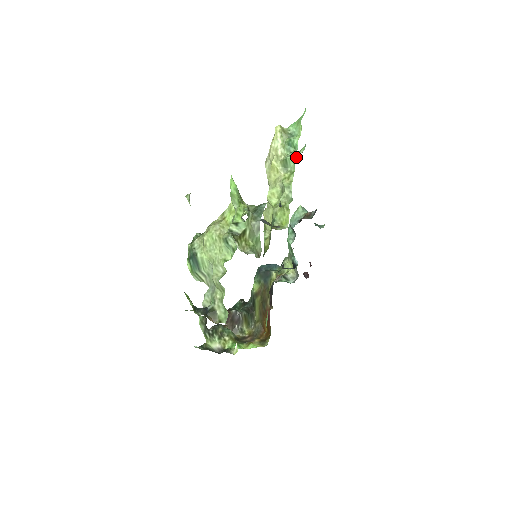
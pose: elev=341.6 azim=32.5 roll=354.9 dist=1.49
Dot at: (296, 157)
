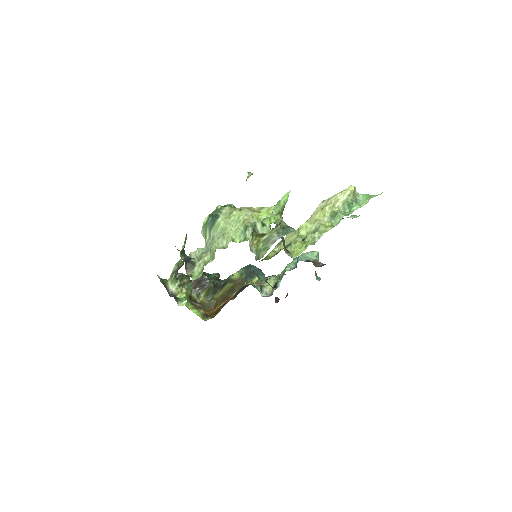
Dot at: occluded
